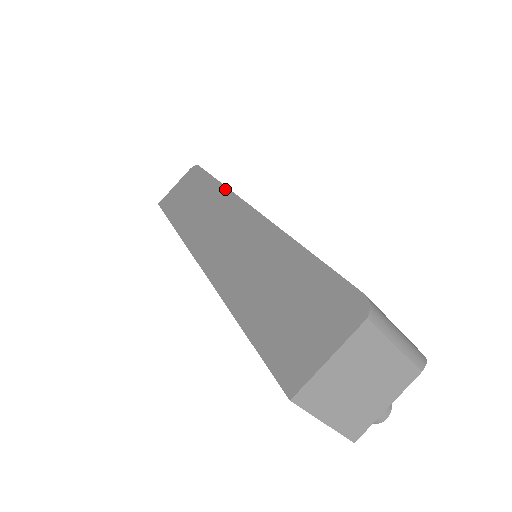
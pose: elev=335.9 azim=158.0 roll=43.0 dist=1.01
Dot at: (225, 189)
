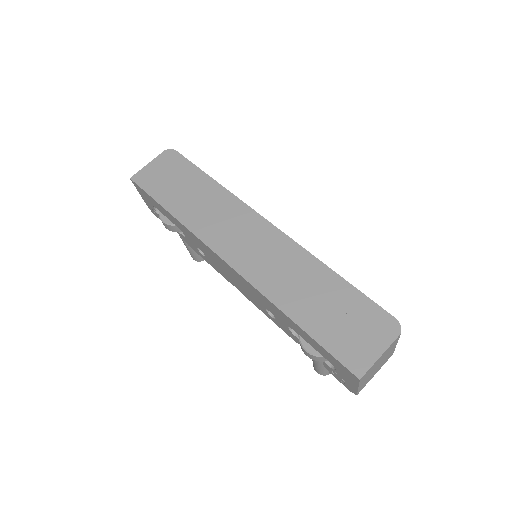
Dot at: (230, 194)
